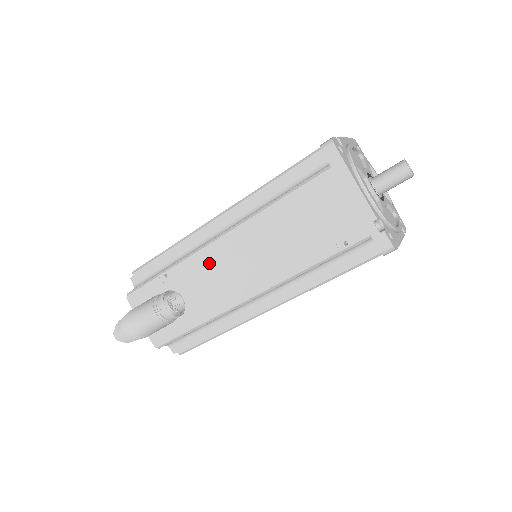
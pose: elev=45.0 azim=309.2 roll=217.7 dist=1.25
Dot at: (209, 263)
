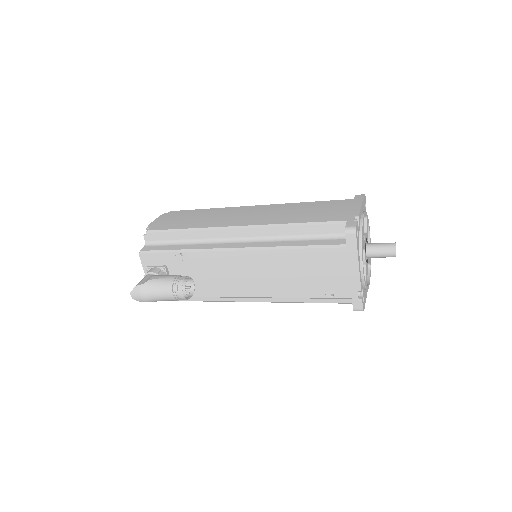
Dot at: (223, 263)
